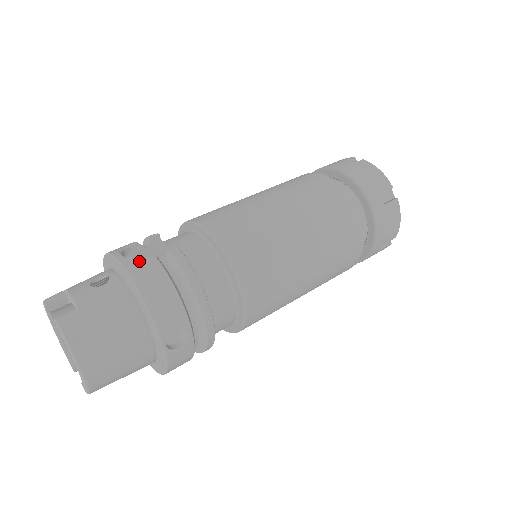
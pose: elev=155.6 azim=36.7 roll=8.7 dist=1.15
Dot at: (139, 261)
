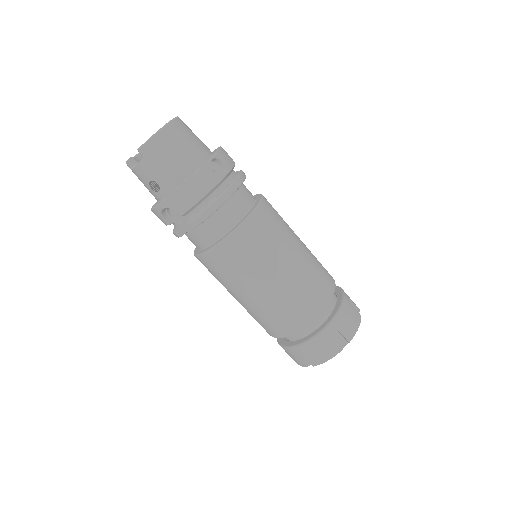
Dot at: occluded
